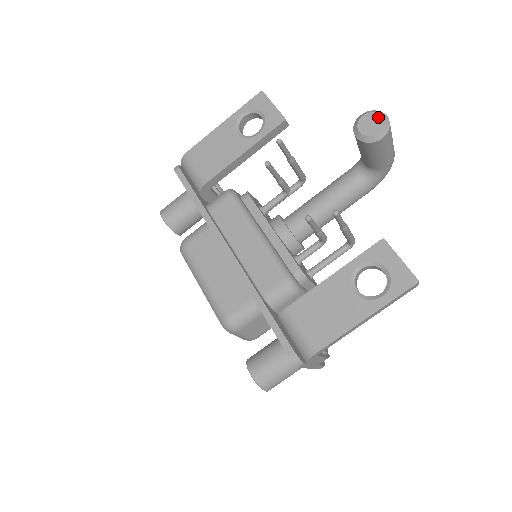
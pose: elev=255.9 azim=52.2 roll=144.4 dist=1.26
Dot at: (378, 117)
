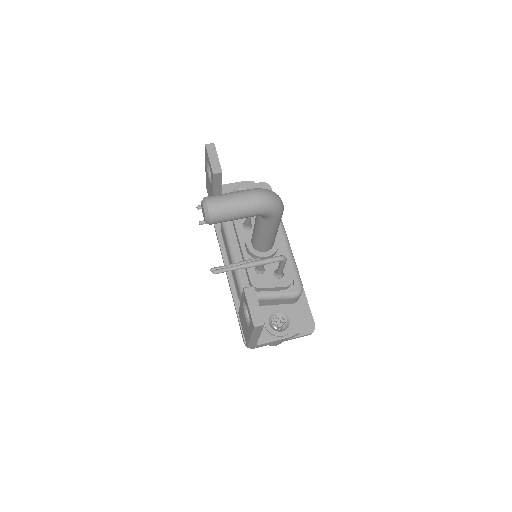
Dot at: (203, 207)
